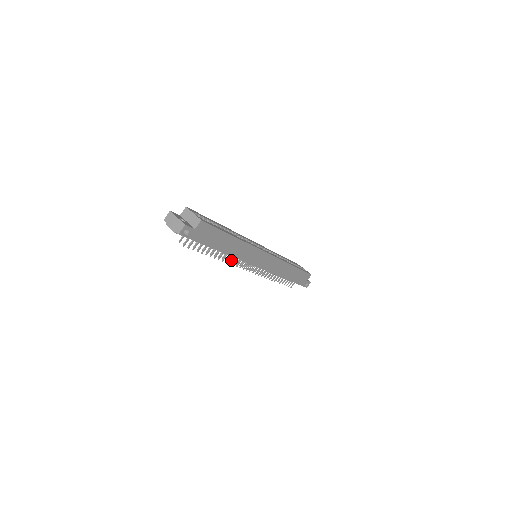
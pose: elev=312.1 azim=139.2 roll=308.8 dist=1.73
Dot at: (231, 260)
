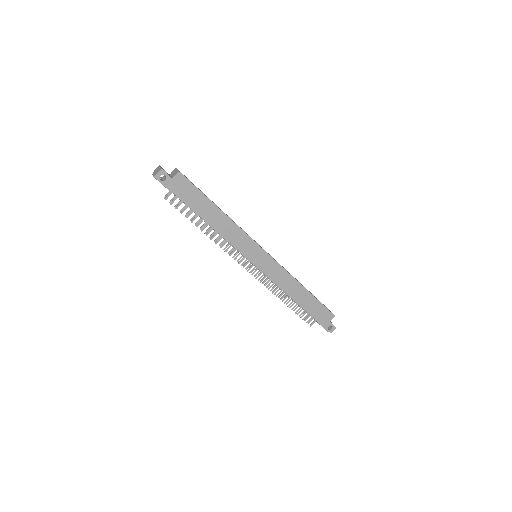
Dot at: (222, 244)
